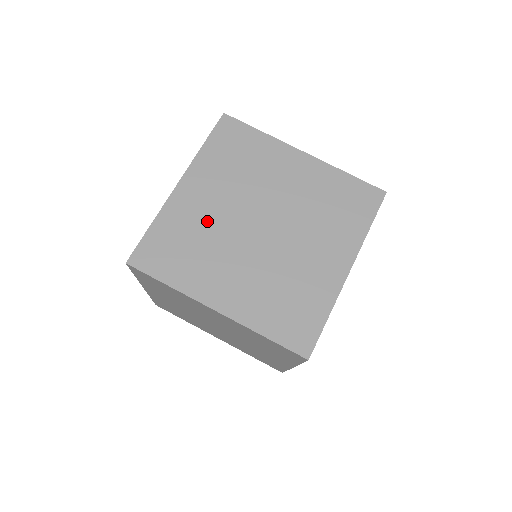
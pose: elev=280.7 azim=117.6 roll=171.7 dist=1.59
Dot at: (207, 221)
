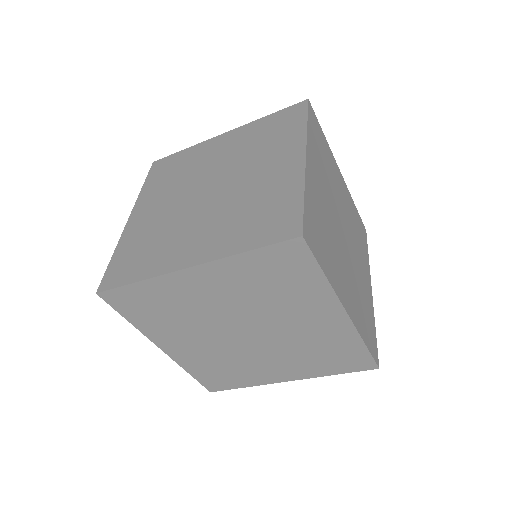
Dot at: (196, 307)
